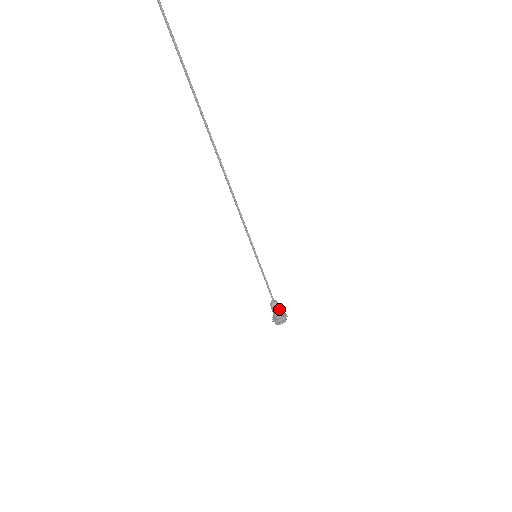
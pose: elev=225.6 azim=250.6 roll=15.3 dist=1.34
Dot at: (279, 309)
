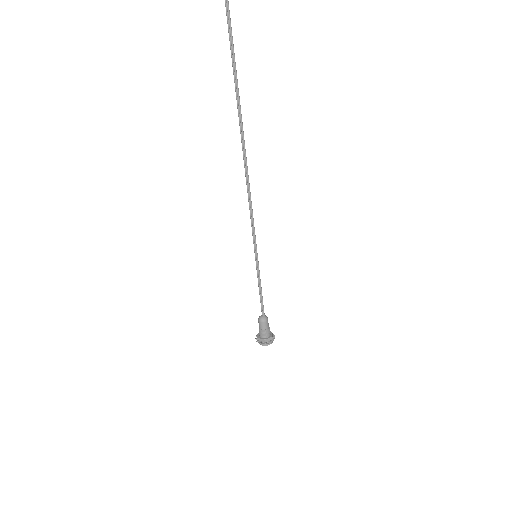
Dot at: (268, 326)
